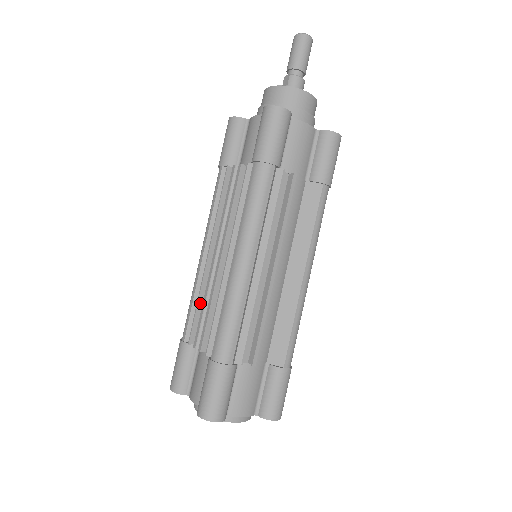
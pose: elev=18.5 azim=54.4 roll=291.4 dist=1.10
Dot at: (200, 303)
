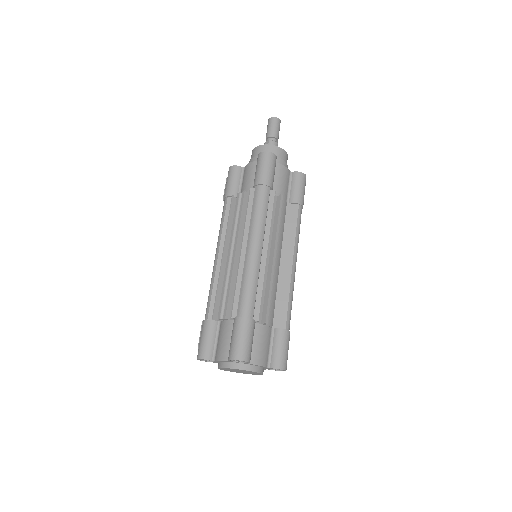
Dot at: (219, 289)
